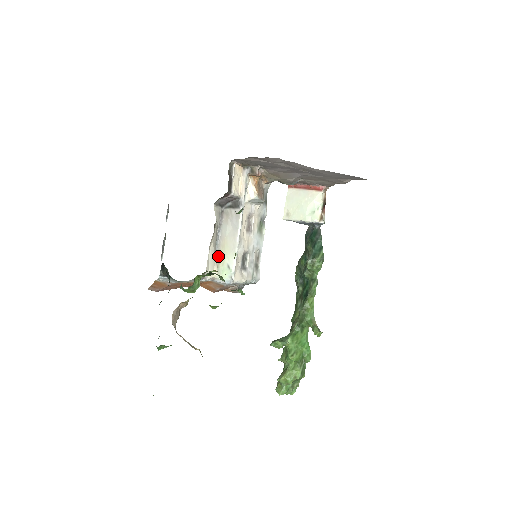
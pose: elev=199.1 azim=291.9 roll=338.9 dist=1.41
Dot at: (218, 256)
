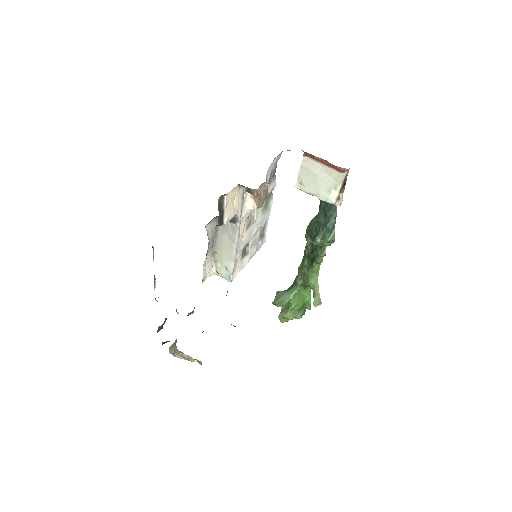
Dot at: (216, 256)
